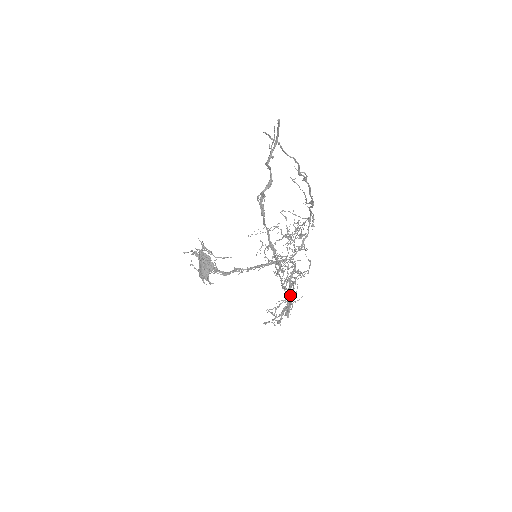
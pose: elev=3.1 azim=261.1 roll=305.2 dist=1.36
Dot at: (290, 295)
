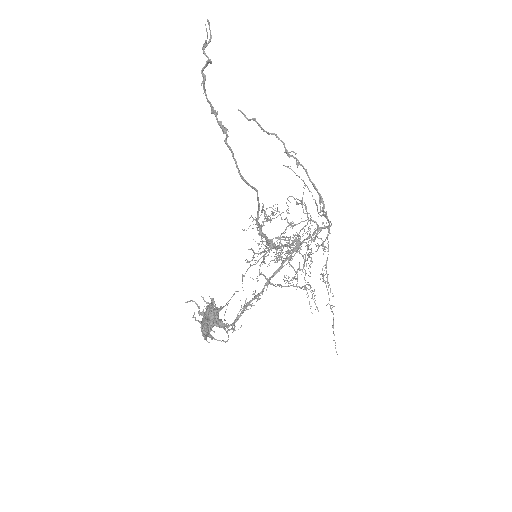
Dot at: occluded
